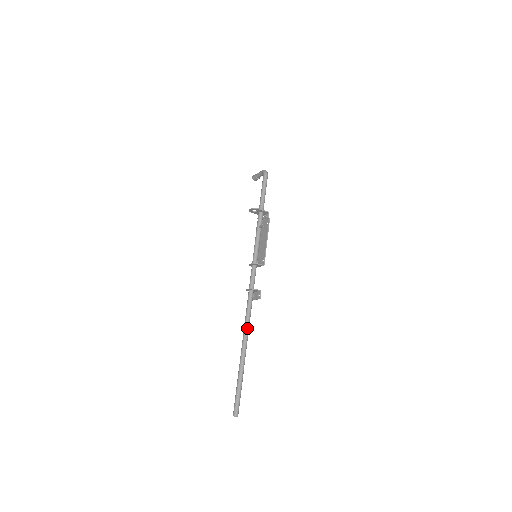
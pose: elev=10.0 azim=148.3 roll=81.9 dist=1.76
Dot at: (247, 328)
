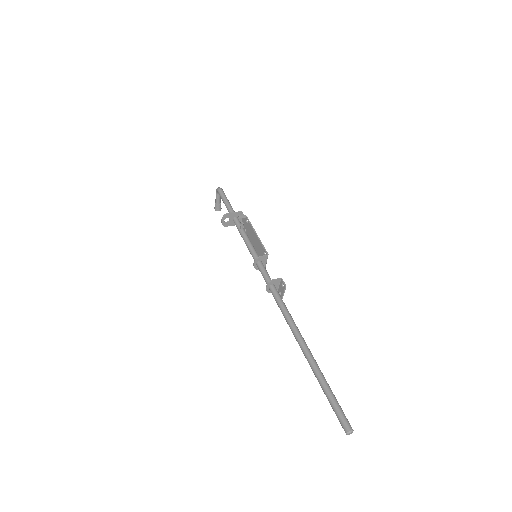
Dot at: (292, 323)
